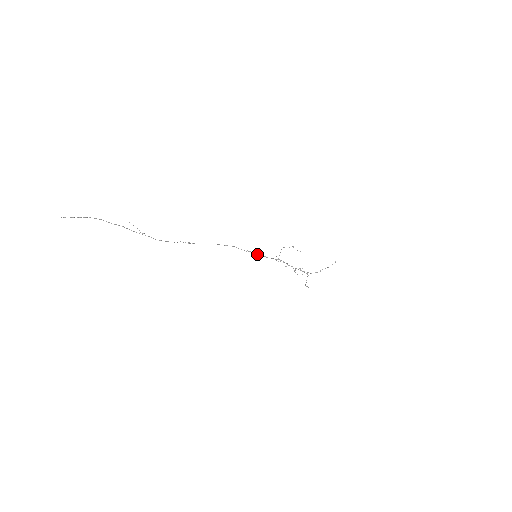
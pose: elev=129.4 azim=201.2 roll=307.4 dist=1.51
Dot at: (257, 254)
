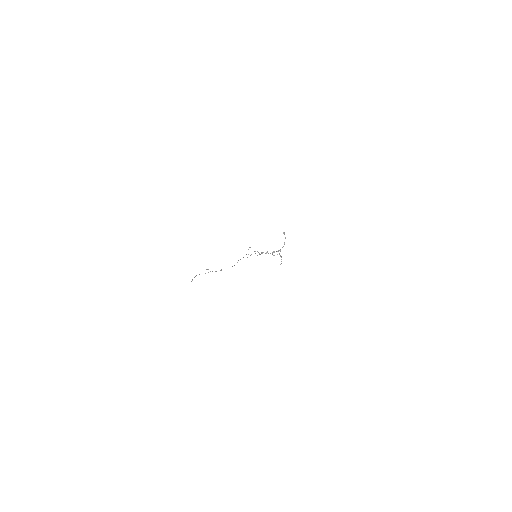
Dot at: occluded
